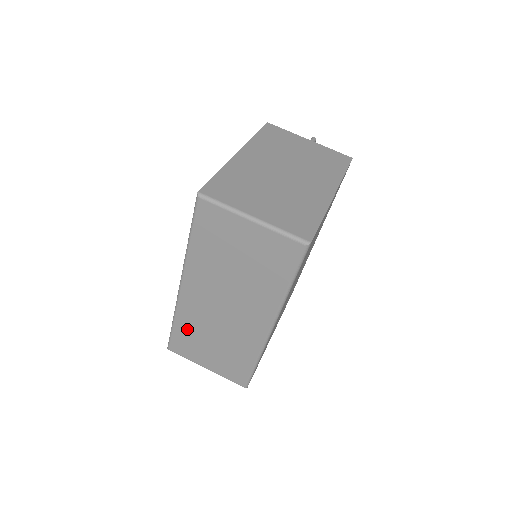
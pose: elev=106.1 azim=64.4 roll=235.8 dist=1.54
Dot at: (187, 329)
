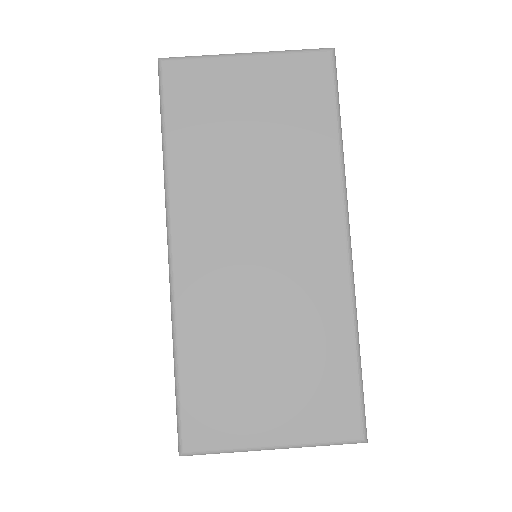
Dot at: (207, 356)
